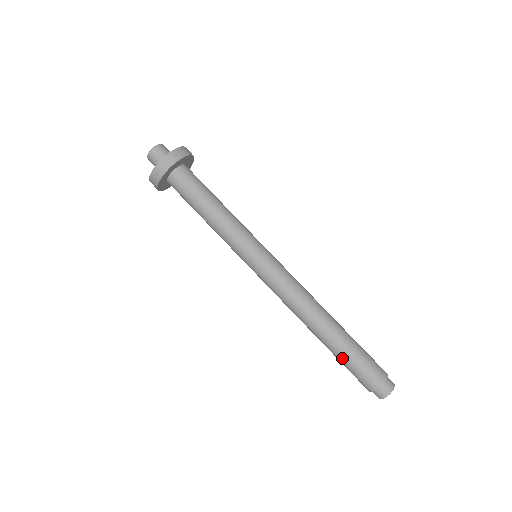
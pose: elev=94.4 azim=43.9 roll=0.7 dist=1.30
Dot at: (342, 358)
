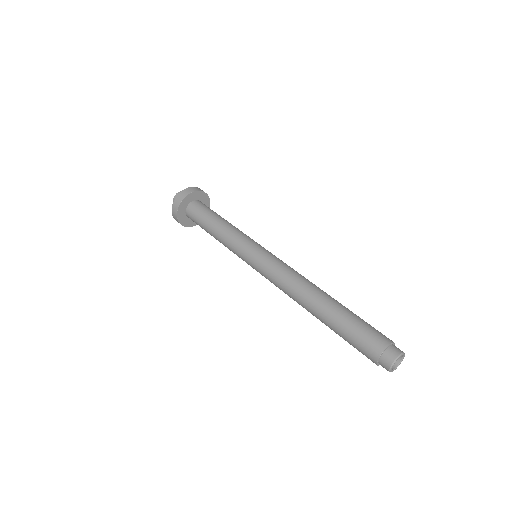
Dot at: (345, 320)
